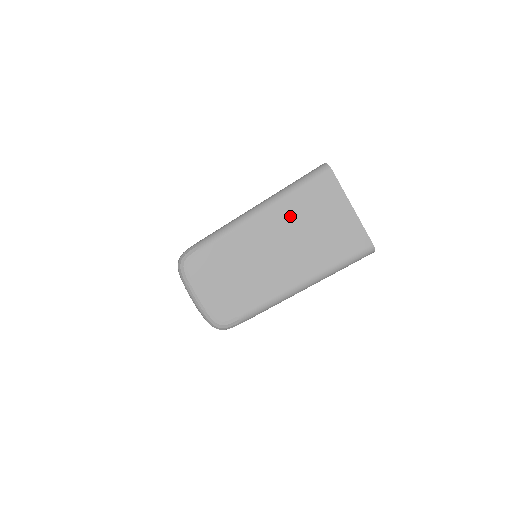
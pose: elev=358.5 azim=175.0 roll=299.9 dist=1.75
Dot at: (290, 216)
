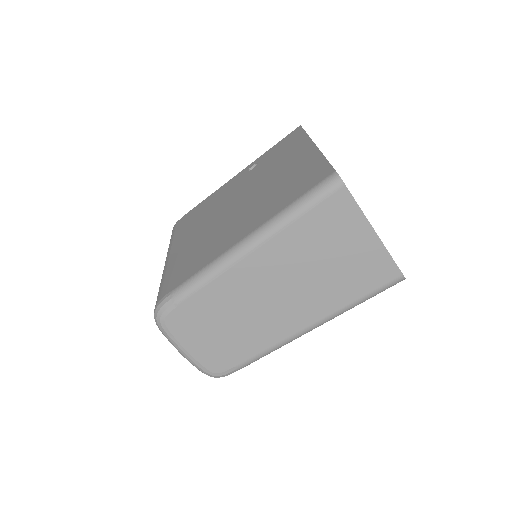
Dot at: (289, 252)
